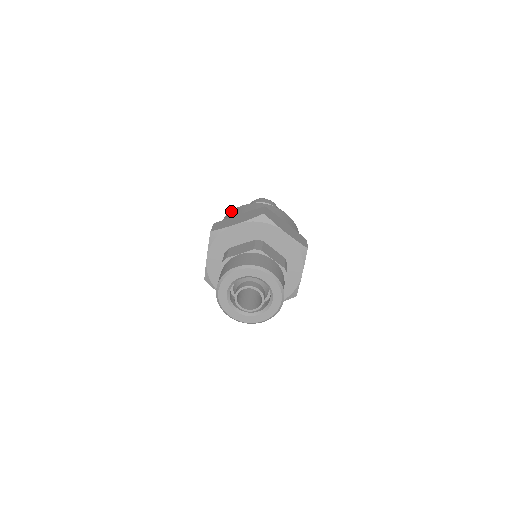
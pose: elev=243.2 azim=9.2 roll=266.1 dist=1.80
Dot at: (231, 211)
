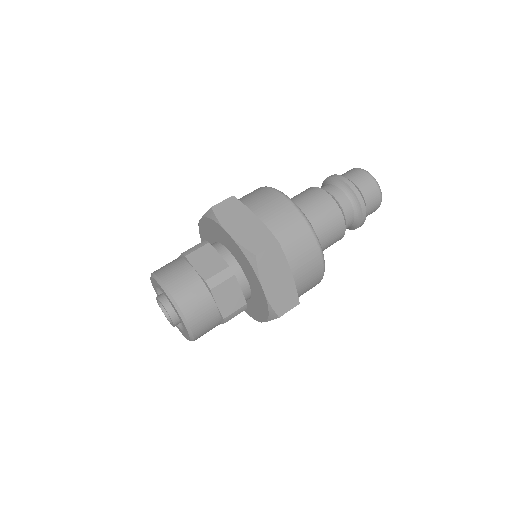
Dot at: (275, 191)
